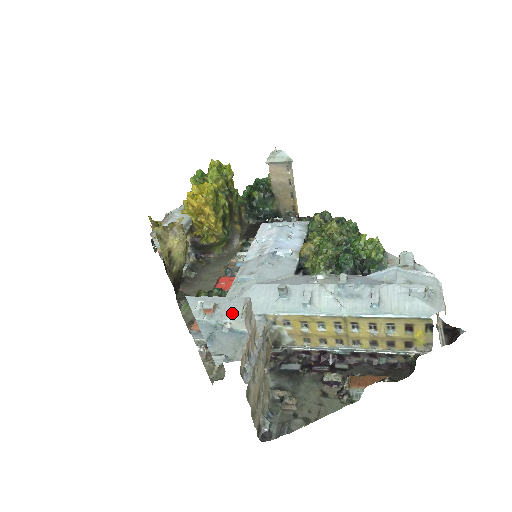
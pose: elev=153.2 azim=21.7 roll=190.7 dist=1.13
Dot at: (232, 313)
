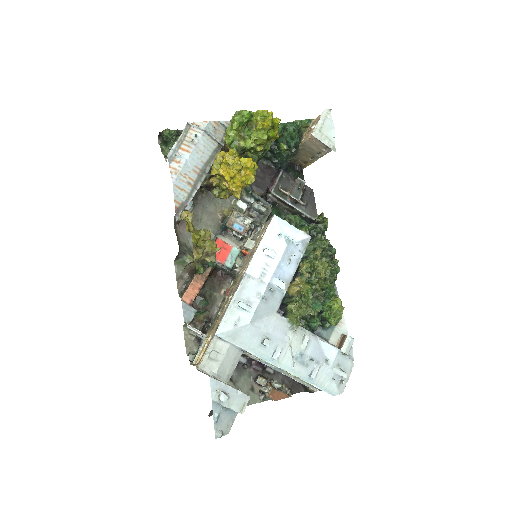
Dot at: (236, 405)
